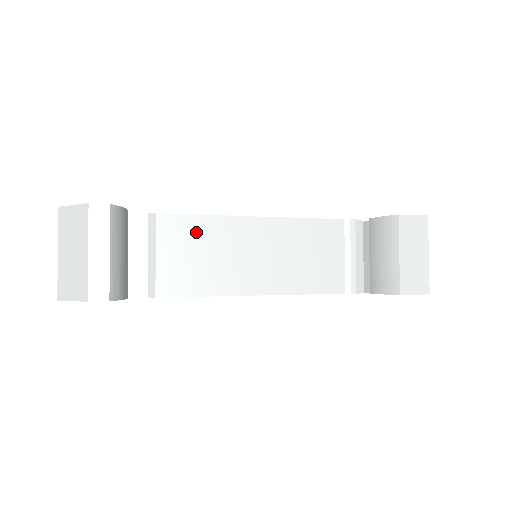
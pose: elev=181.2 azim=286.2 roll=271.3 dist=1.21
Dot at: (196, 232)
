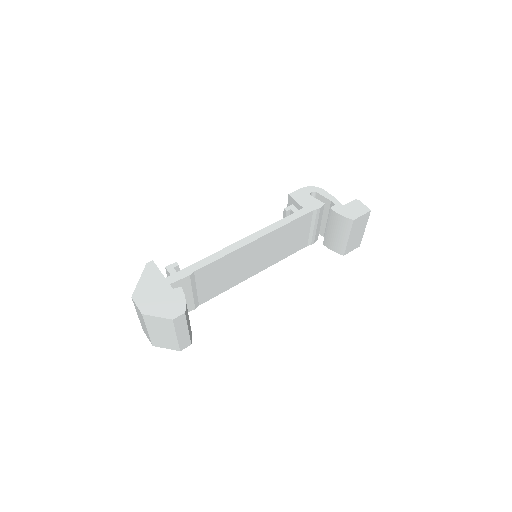
Dot at: (220, 267)
